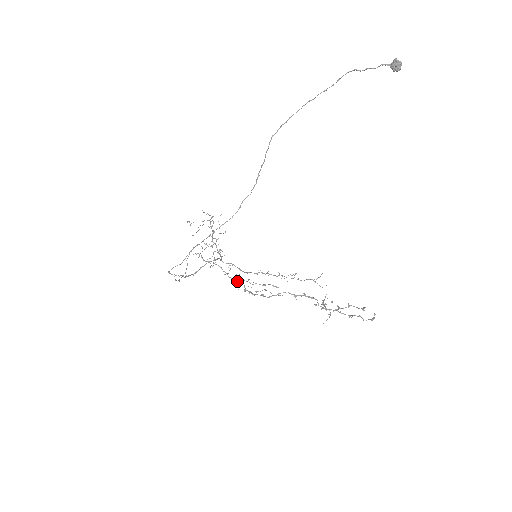
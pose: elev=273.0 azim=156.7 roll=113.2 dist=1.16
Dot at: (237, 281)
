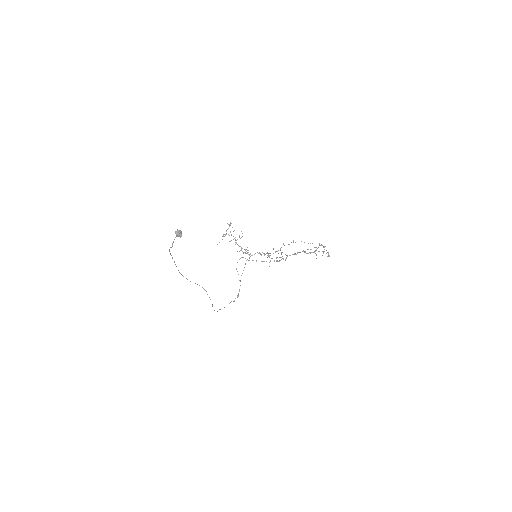
Dot at: occluded
